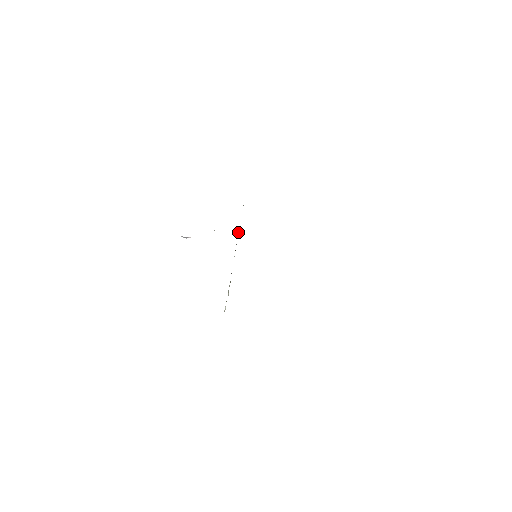
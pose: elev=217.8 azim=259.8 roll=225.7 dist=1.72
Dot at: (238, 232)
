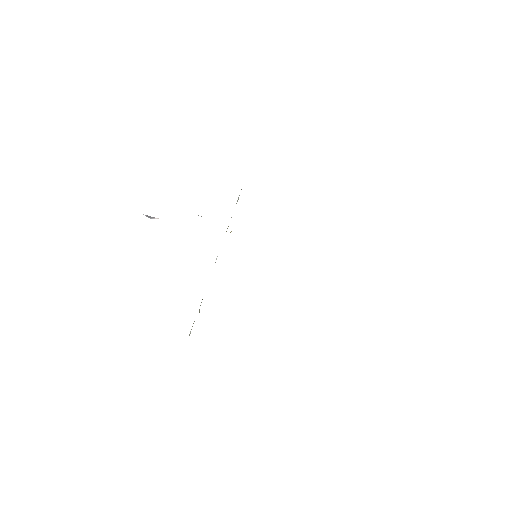
Dot at: occluded
